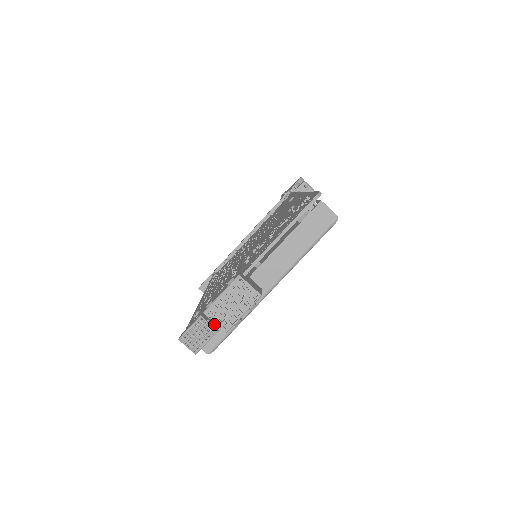
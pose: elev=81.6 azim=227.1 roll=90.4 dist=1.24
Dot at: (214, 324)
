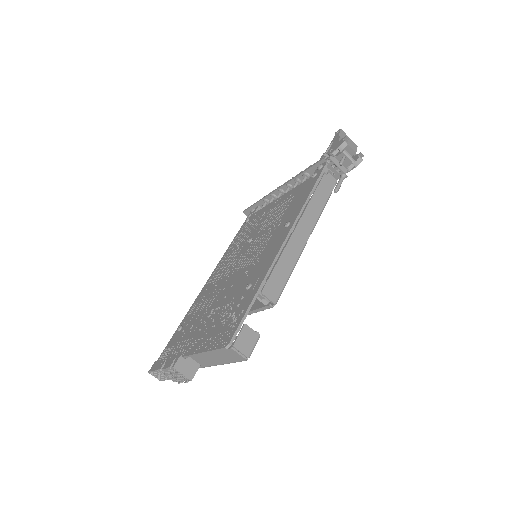
Dot at: occluded
